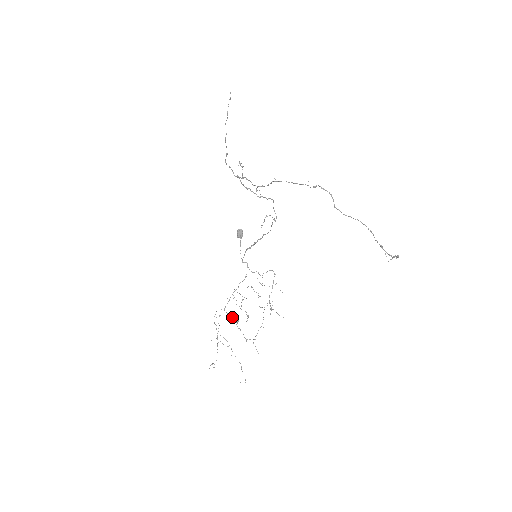
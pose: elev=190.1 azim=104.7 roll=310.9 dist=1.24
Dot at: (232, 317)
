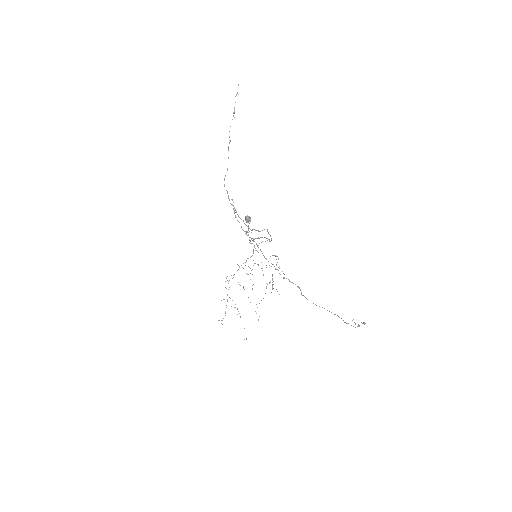
Dot at: occluded
